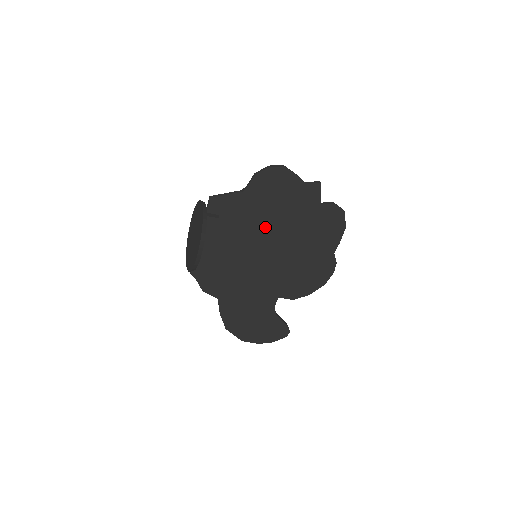
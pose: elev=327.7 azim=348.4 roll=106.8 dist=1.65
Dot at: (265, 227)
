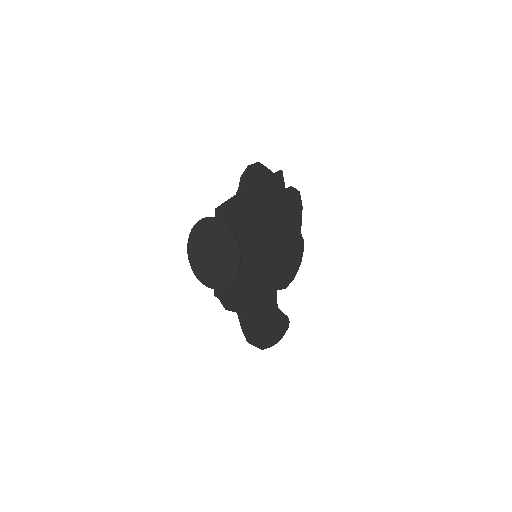
Dot at: (257, 224)
